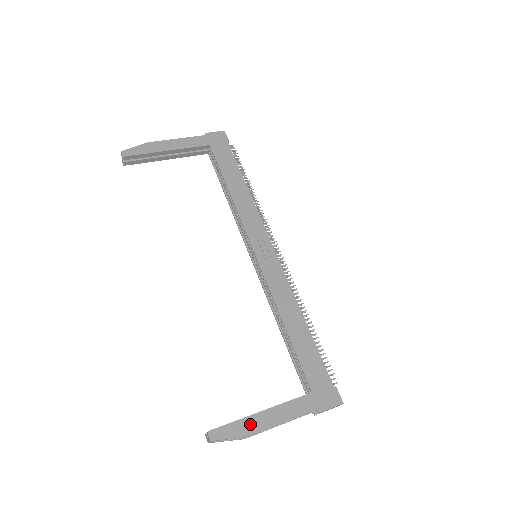
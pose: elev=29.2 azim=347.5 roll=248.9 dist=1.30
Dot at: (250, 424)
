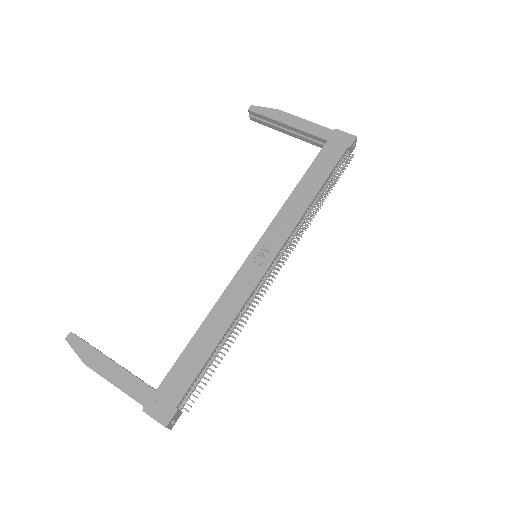
Dot at: (95, 358)
